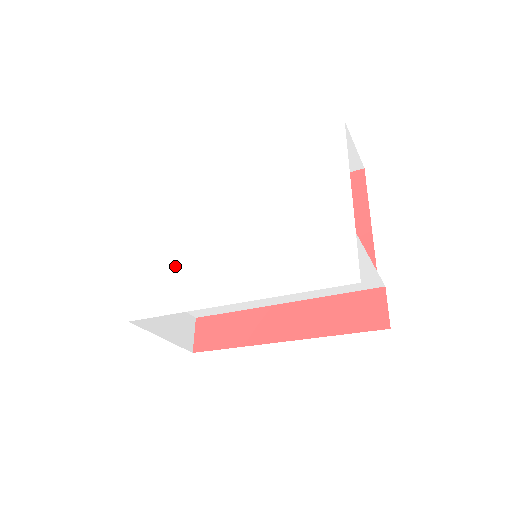
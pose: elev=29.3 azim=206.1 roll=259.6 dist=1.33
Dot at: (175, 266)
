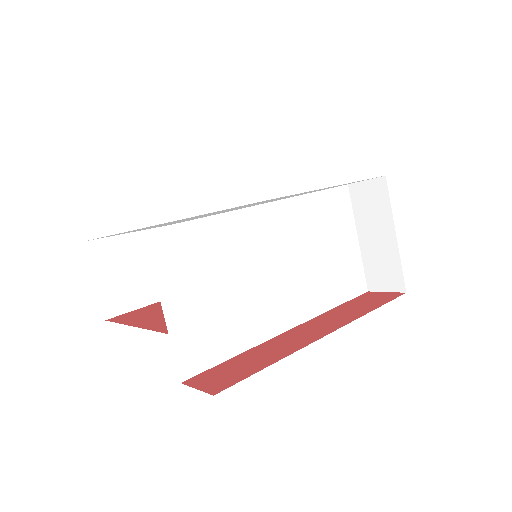
Dot at: occluded
